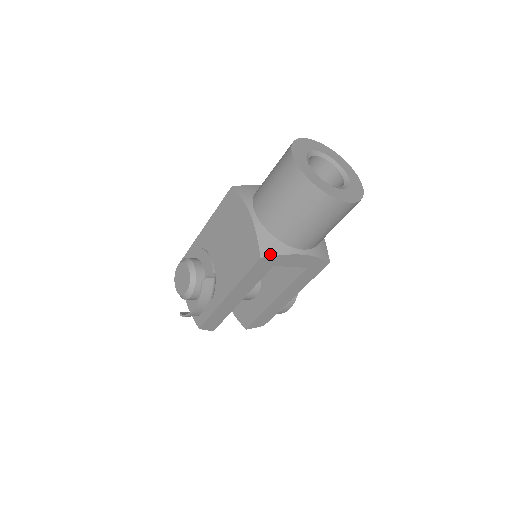
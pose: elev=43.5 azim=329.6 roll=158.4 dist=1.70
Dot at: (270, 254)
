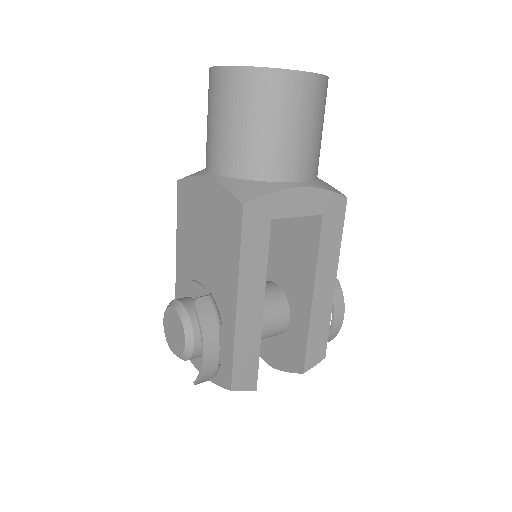
Dot at: (254, 197)
